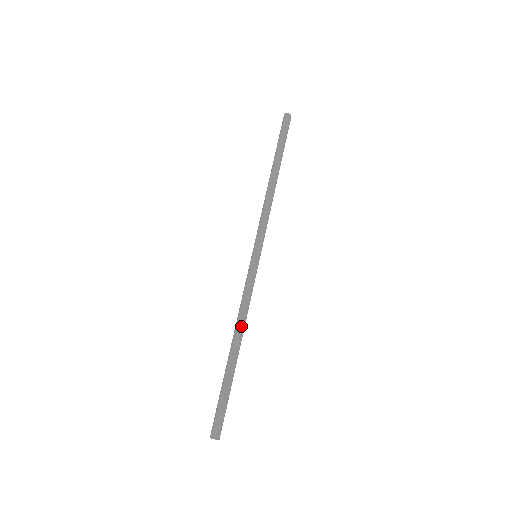
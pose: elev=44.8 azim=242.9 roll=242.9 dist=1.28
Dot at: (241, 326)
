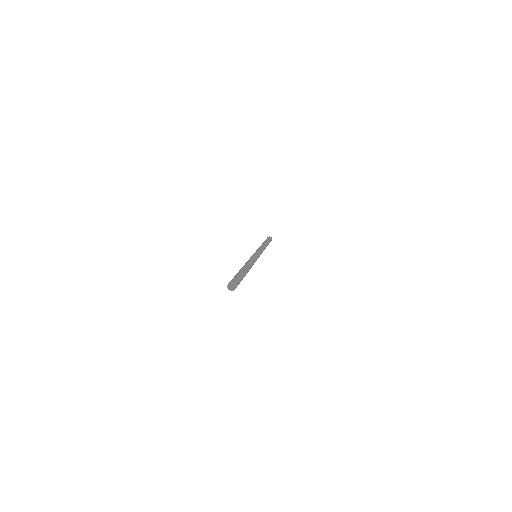
Dot at: (251, 265)
